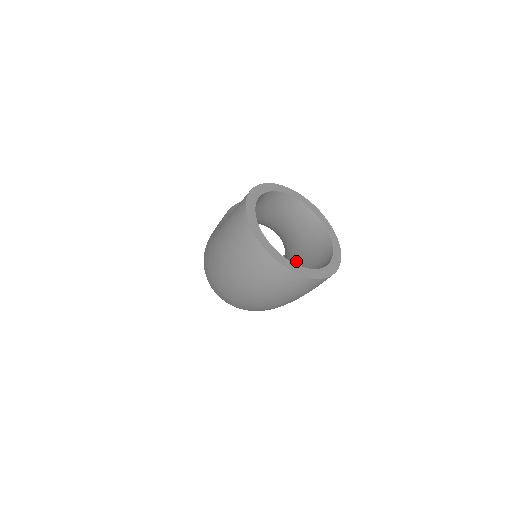
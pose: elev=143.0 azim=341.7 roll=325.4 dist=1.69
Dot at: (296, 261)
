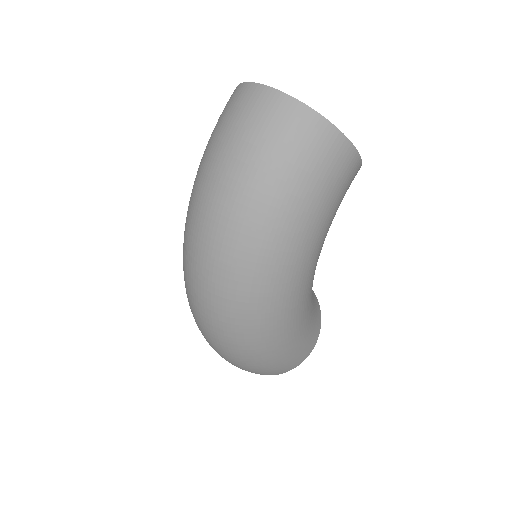
Dot at: occluded
